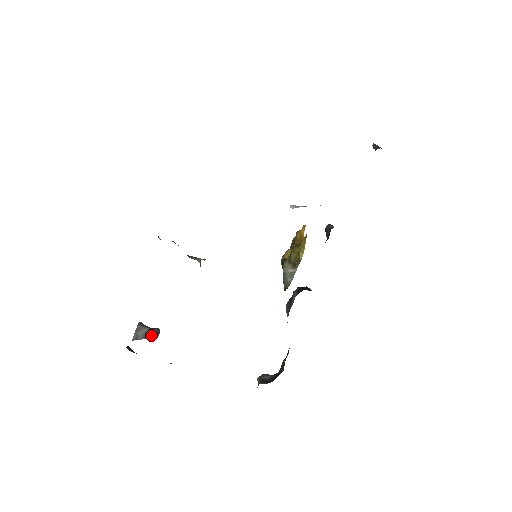
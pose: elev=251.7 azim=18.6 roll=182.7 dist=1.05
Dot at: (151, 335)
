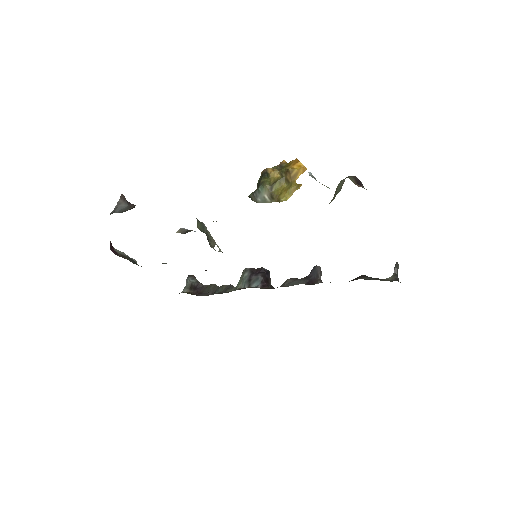
Dot at: (127, 210)
